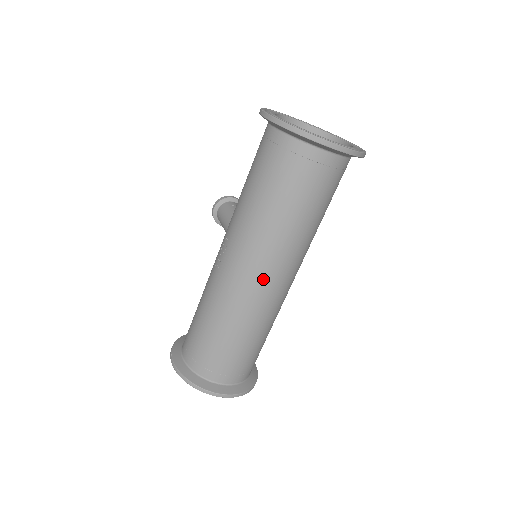
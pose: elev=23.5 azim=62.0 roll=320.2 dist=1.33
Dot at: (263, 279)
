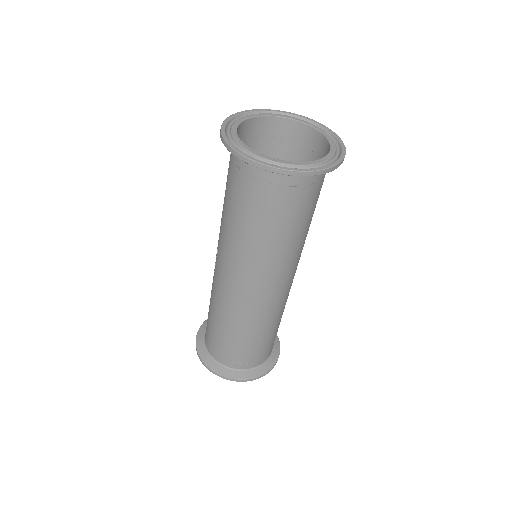
Dot at: (249, 289)
